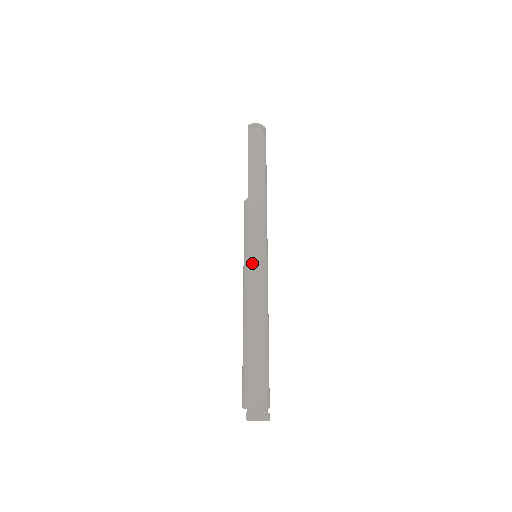
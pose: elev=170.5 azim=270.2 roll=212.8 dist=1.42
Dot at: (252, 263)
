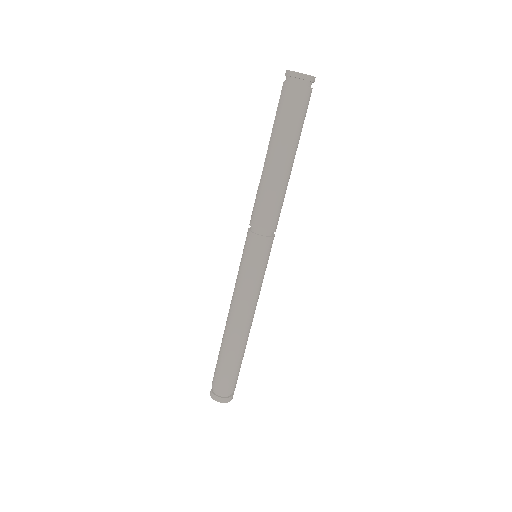
Dot at: (242, 269)
